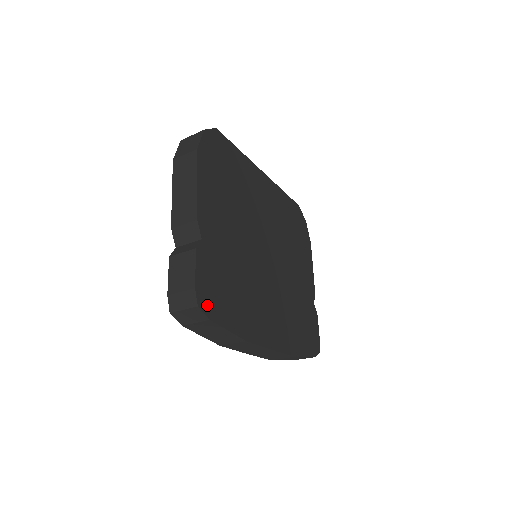
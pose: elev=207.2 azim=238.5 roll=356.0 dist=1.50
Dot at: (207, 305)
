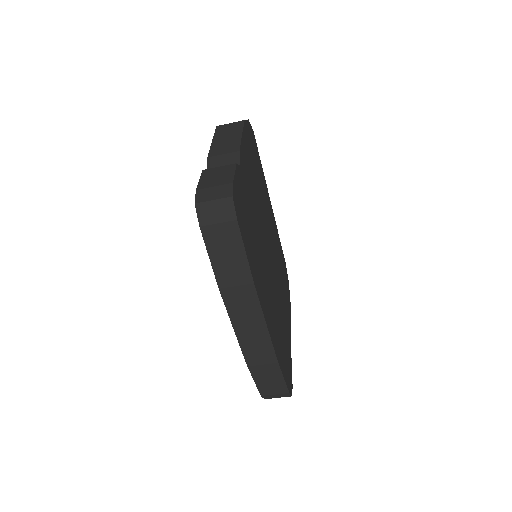
Dot at: (237, 208)
